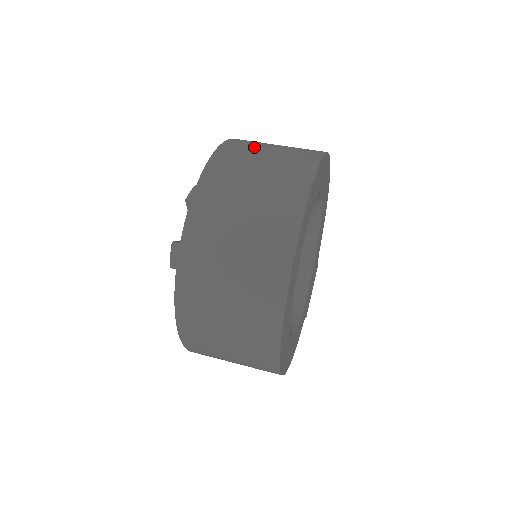
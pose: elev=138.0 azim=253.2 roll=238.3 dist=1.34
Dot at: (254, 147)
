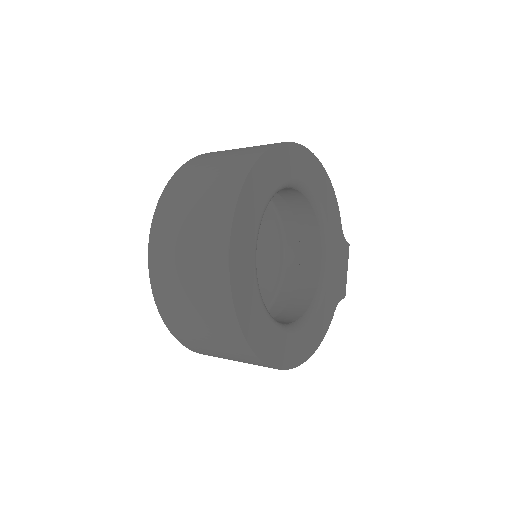
Dot at: (205, 163)
